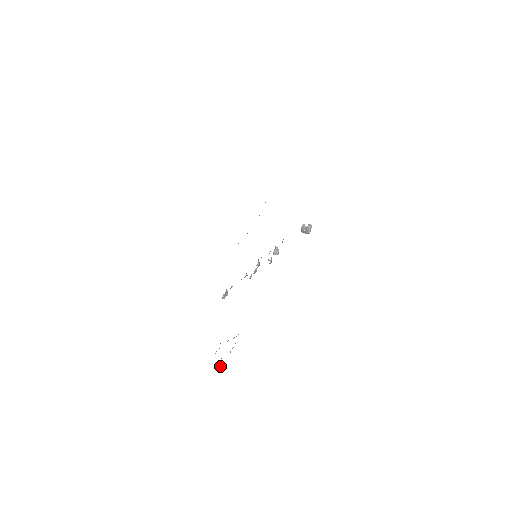
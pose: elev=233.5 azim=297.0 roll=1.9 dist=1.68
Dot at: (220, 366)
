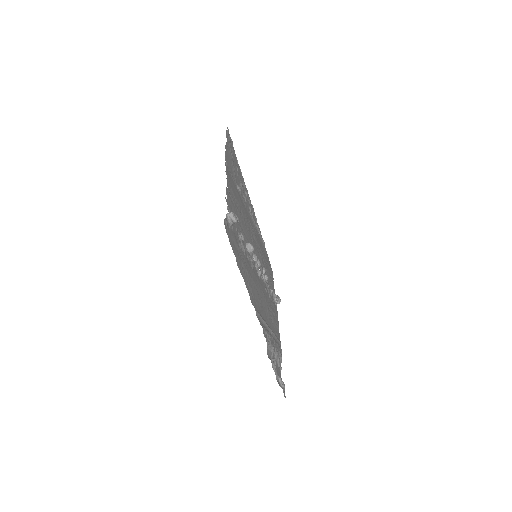
Dot at: (281, 385)
